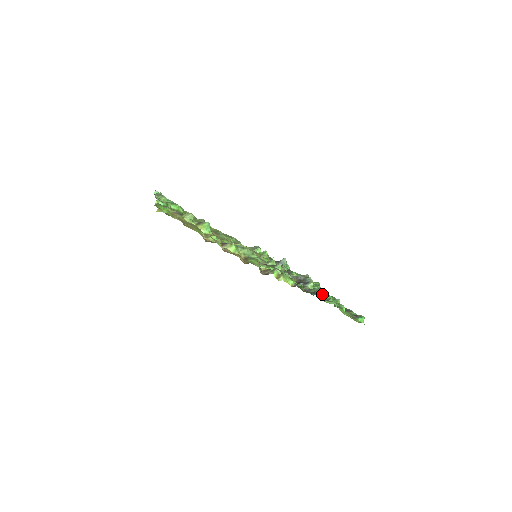
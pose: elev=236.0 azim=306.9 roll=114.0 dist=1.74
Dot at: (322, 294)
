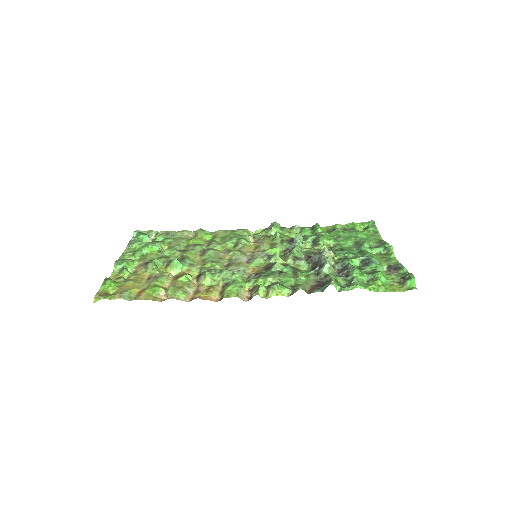
Dot at: (334, 284)
